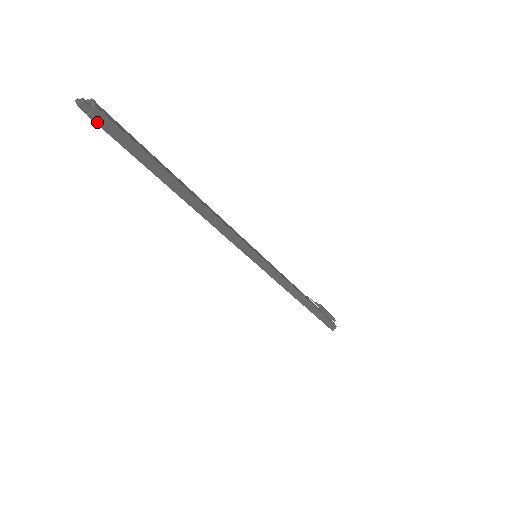
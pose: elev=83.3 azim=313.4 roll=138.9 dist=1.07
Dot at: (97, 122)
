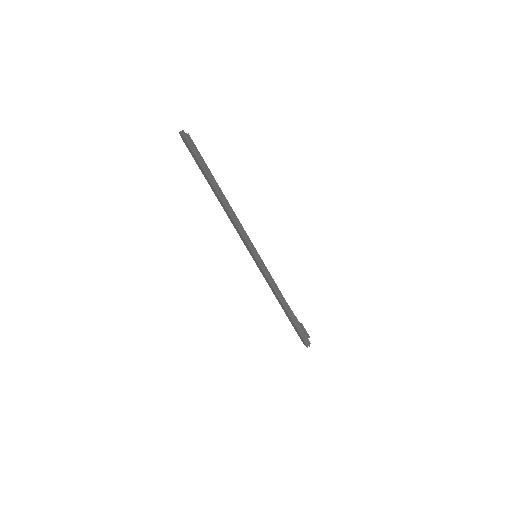
Dot at: (187, 141)
